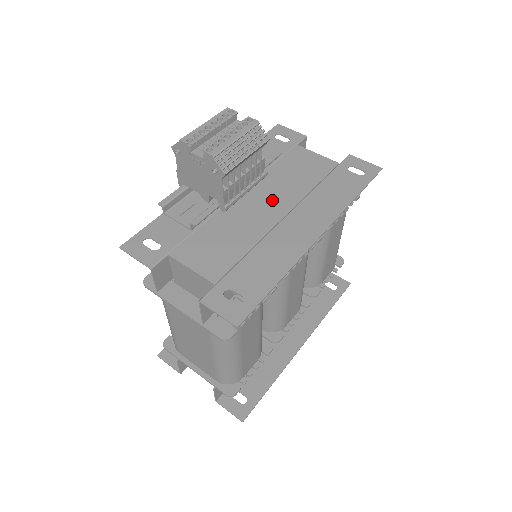
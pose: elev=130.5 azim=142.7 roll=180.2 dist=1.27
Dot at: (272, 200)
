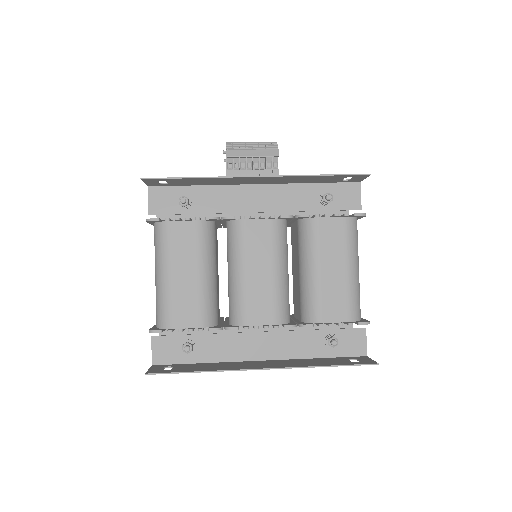
Dot at: occluded
